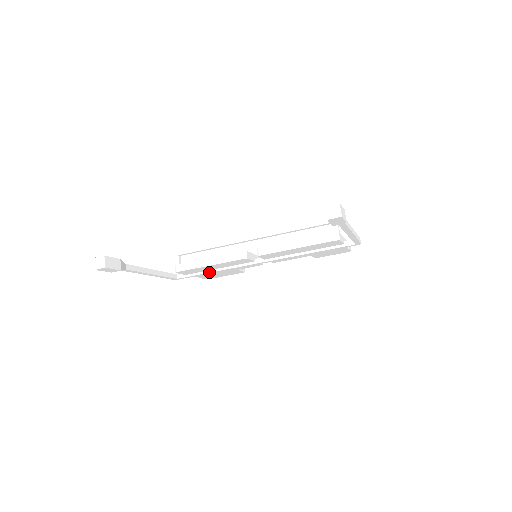
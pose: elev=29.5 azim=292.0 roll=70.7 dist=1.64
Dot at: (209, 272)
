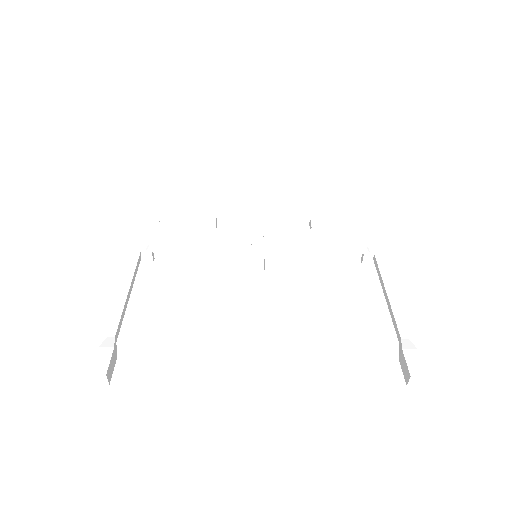
Dot at: occluded
